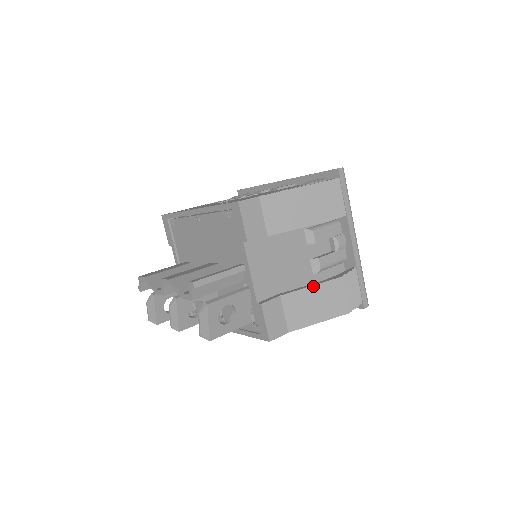
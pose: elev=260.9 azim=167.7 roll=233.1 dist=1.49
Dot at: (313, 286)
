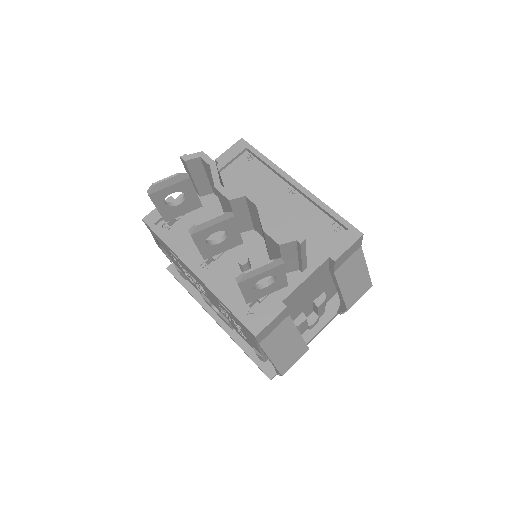
Dot at: (300, 334)
